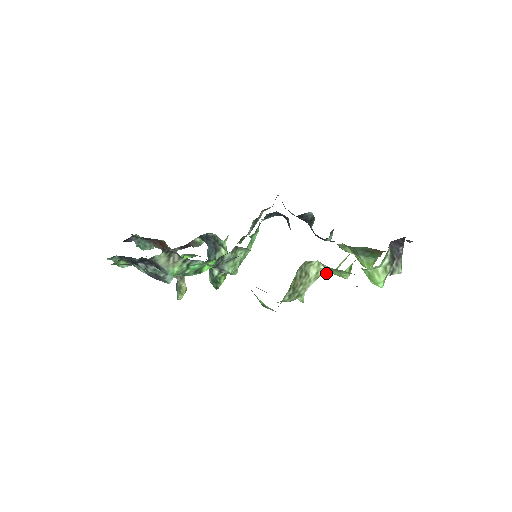
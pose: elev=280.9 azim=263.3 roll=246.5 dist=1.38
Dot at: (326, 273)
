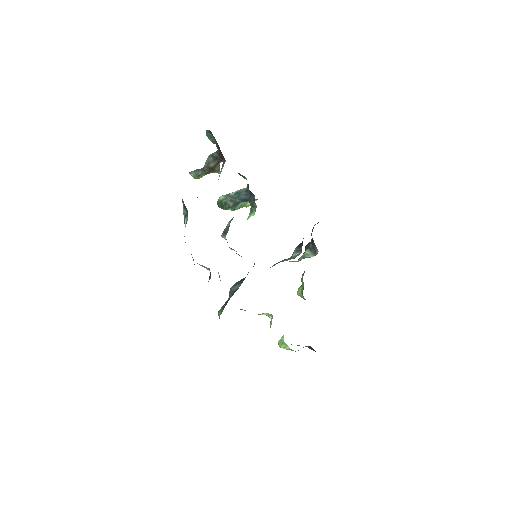
Dot at: occluded
